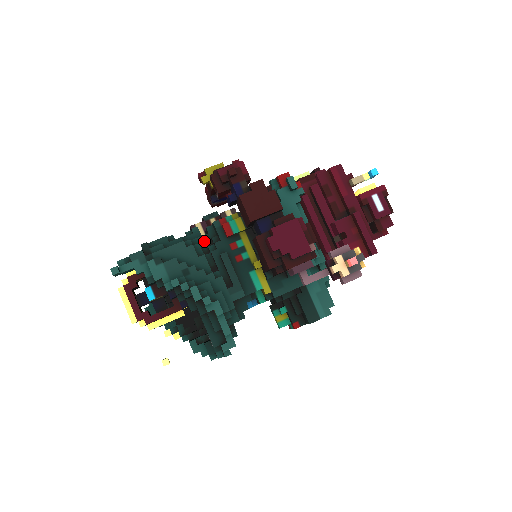
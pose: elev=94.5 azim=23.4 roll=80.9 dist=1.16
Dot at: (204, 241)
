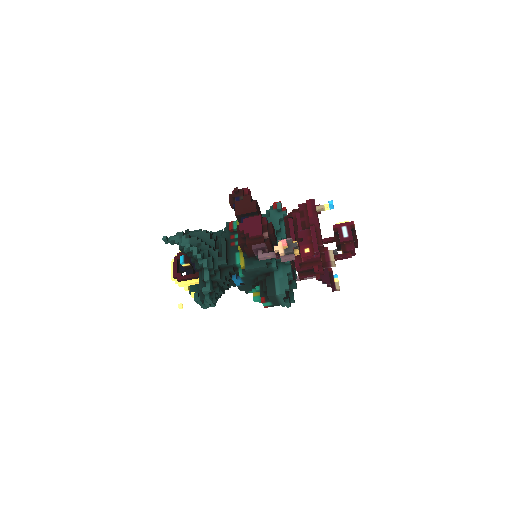
Dot at: (220, 235)
